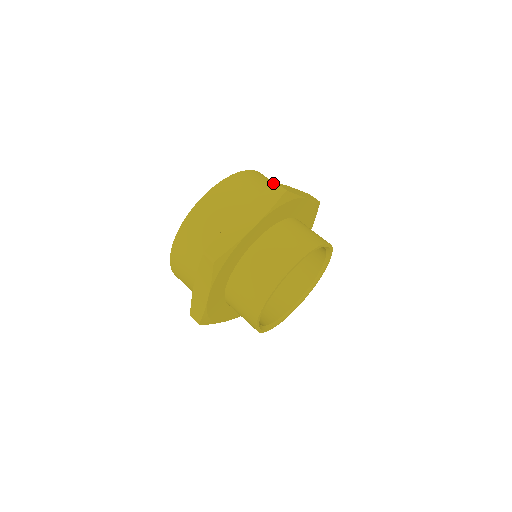
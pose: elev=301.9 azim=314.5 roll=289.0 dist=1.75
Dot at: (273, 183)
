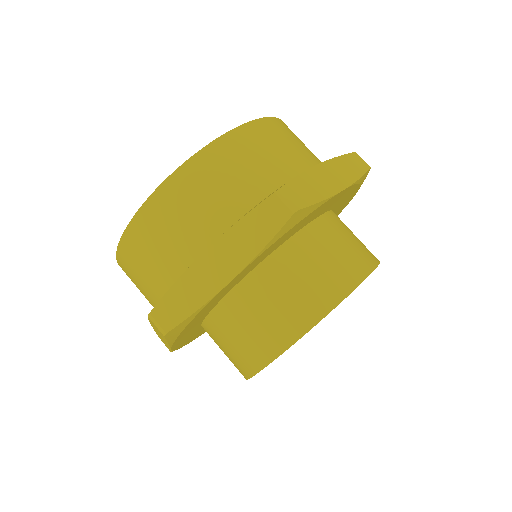
Dot at: (285, 148)
